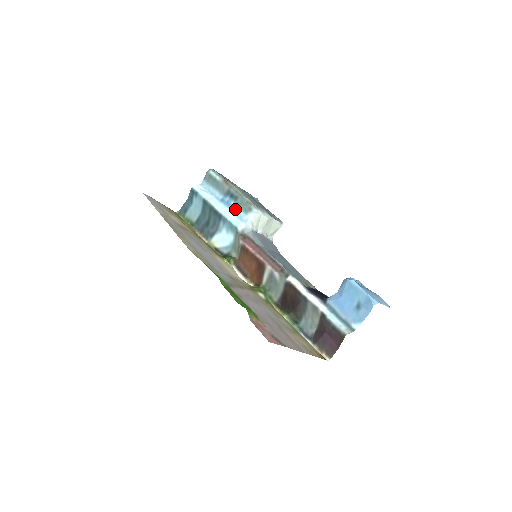
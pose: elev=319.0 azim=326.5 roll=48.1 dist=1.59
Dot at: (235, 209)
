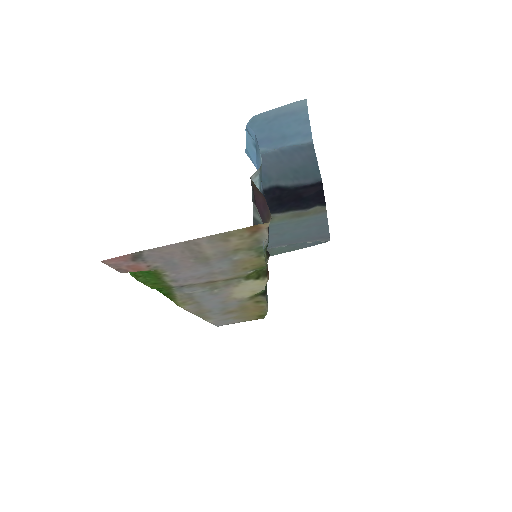
Dot at: occluded
